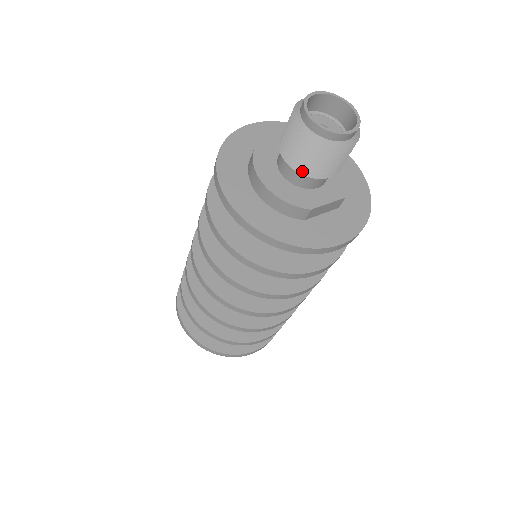
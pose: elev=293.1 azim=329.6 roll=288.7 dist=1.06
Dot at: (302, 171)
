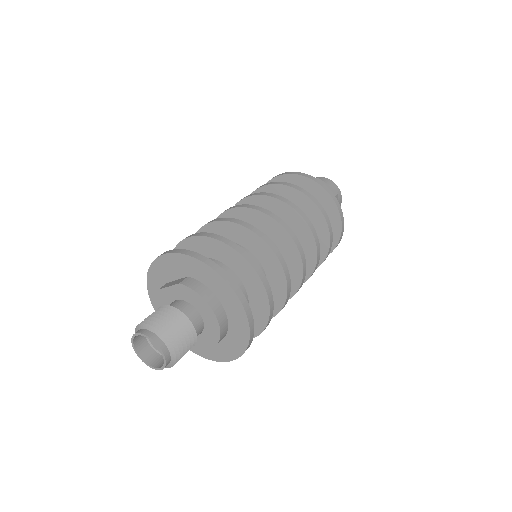
Dot at: occluded
